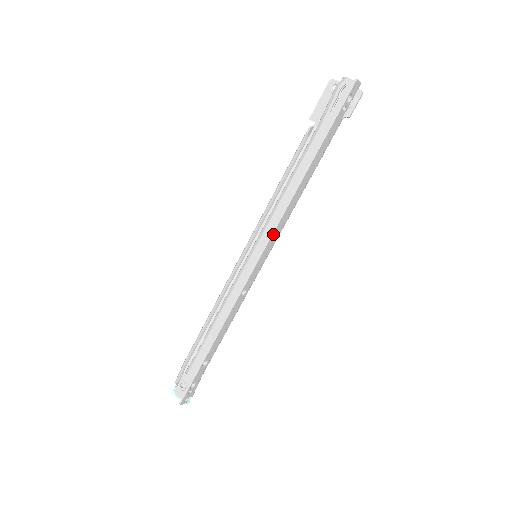
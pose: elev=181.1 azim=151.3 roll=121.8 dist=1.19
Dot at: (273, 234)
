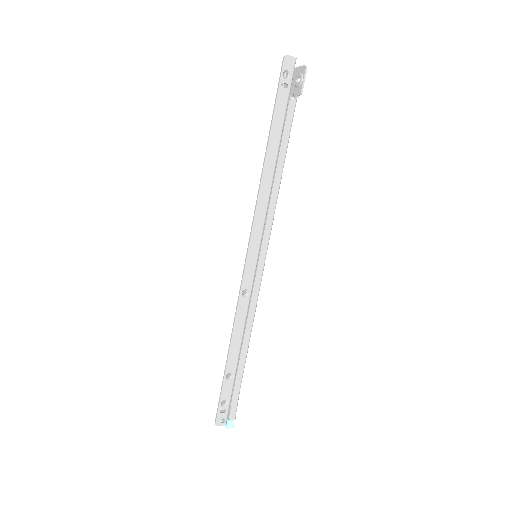
Dot at: (254, 225)
